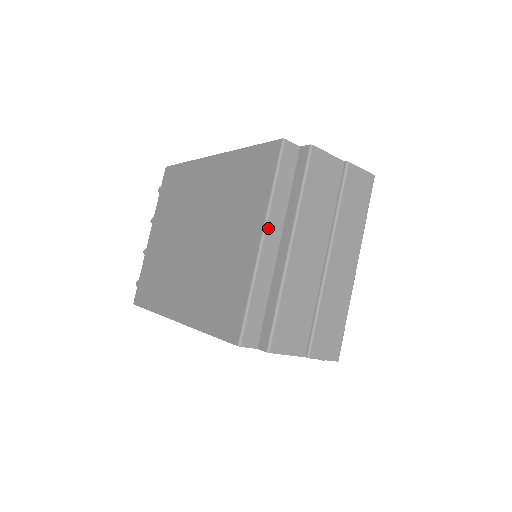
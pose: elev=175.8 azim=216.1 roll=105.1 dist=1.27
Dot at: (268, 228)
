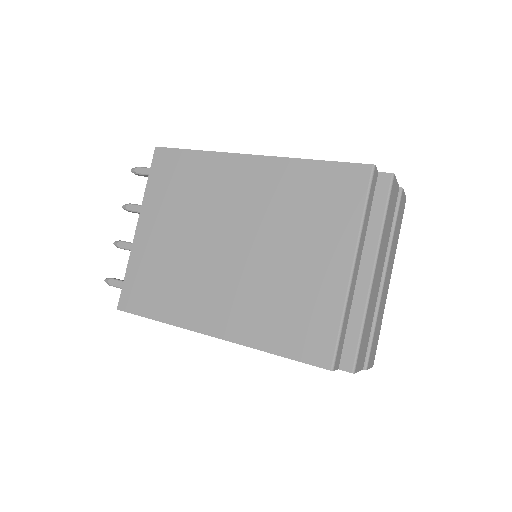
Dot at: (358, 254)
